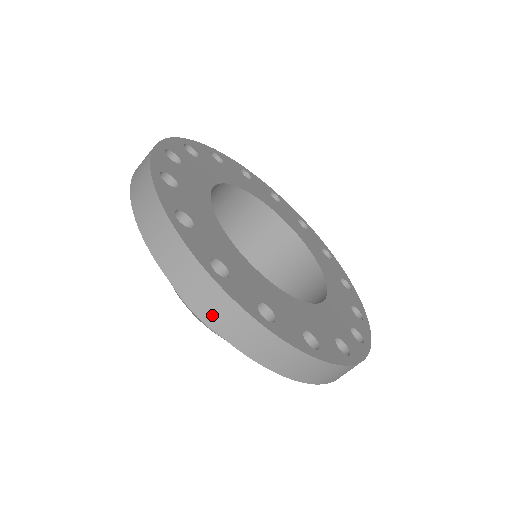
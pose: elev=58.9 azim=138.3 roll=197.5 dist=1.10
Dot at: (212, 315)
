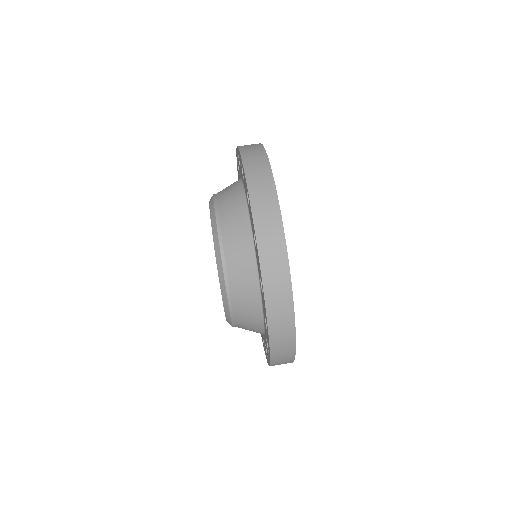
Dot at: (258, 205)
